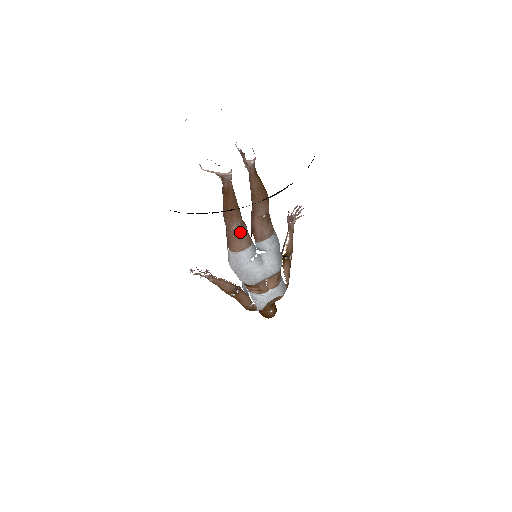
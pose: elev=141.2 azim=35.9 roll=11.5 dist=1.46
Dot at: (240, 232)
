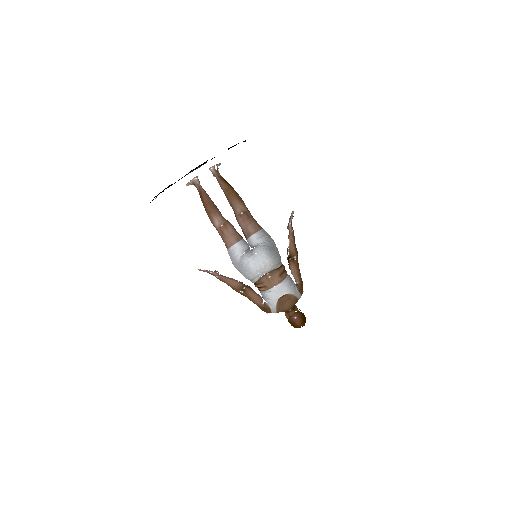
Dot at: (224, 228)
